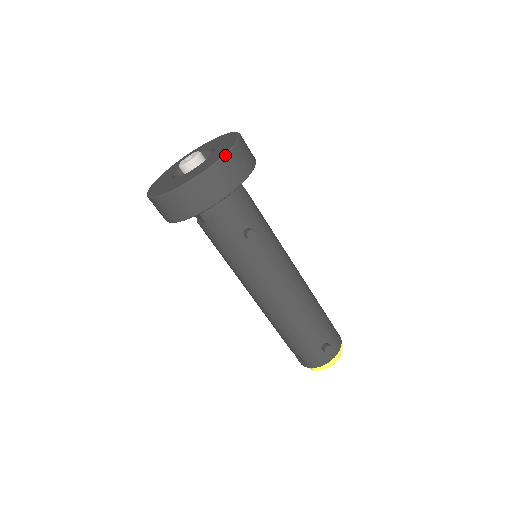
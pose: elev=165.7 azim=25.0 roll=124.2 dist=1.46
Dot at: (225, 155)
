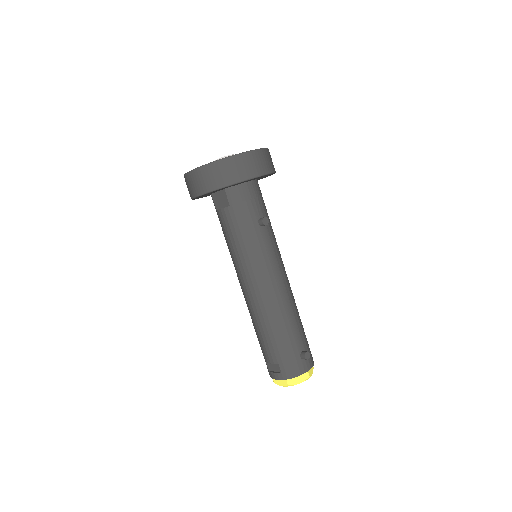
Dot at: (263, 148)
